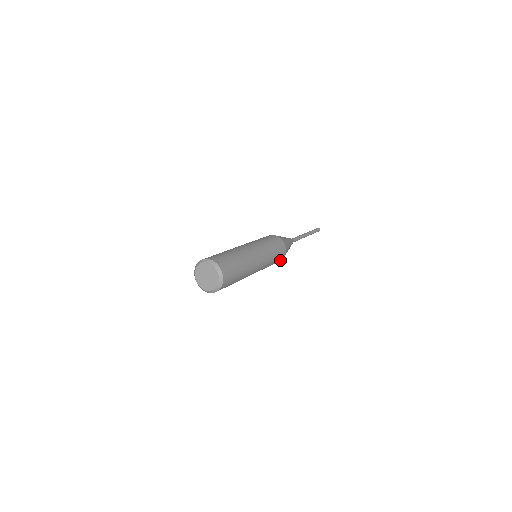
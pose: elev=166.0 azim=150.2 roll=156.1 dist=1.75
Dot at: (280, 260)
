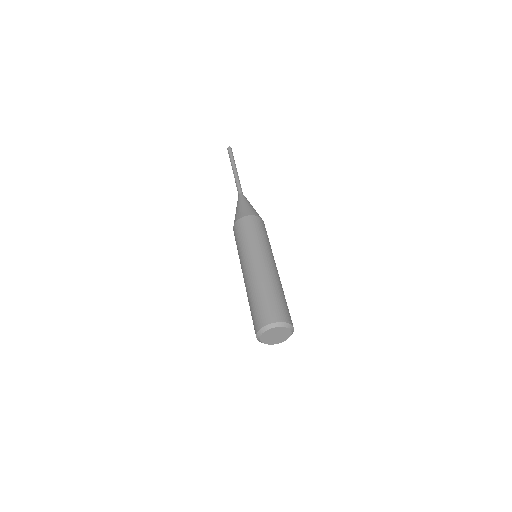
Dot at: occluded
